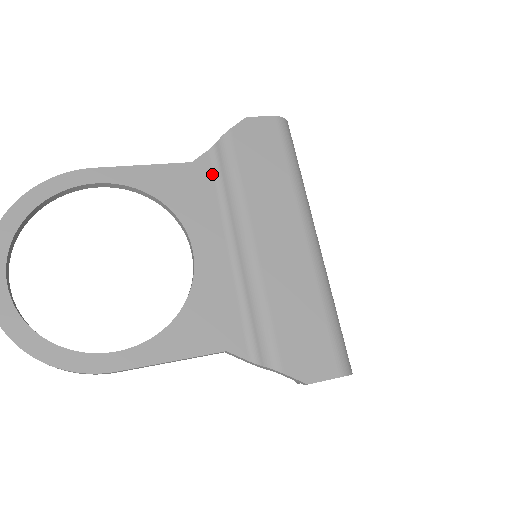
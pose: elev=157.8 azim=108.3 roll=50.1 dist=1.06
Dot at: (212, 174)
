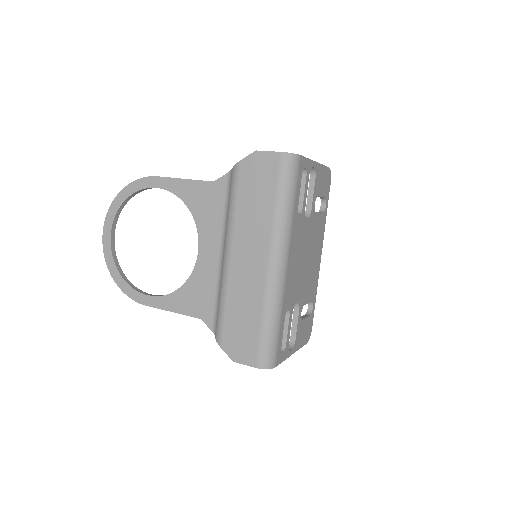
Dot at: (224, 194)
